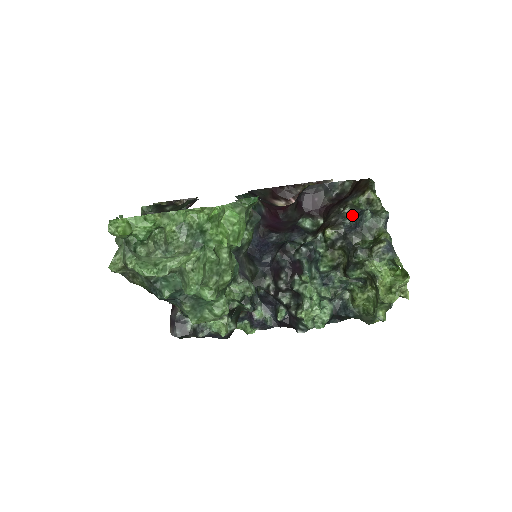
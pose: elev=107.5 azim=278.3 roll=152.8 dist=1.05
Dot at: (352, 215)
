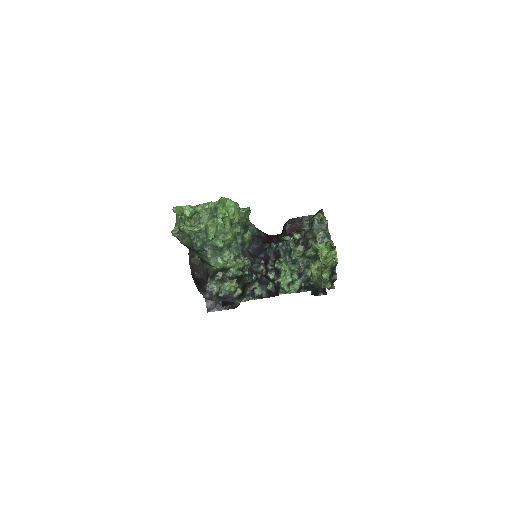
Dot at: (308, 225)
